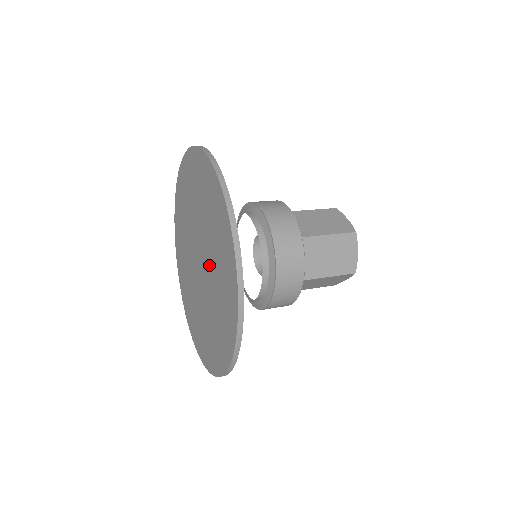
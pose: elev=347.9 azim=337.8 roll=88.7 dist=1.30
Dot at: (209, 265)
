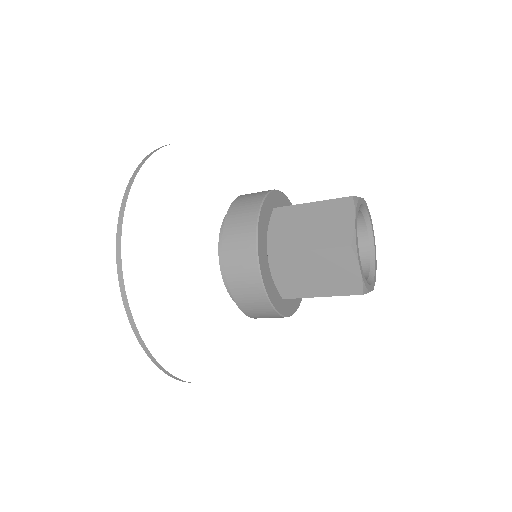
Dot at: occluded
